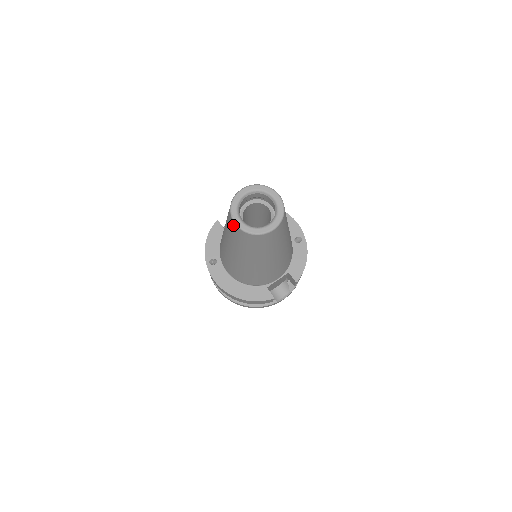
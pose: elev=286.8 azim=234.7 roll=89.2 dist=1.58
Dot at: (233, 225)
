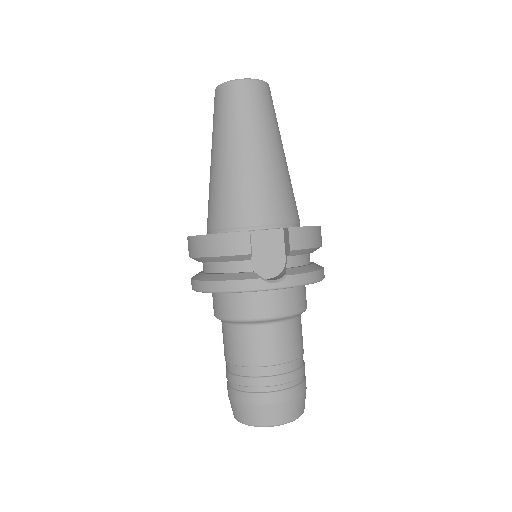
Dot at: occluded
